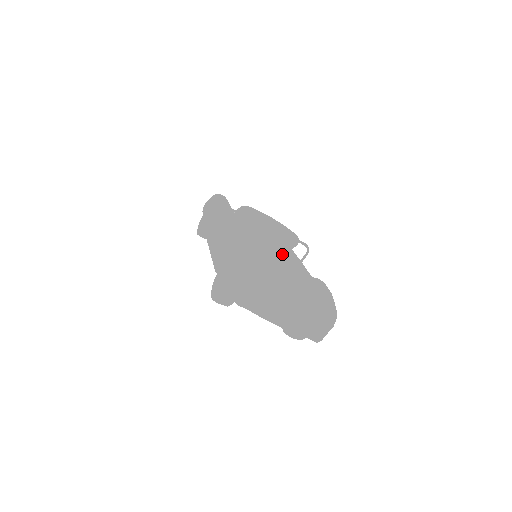
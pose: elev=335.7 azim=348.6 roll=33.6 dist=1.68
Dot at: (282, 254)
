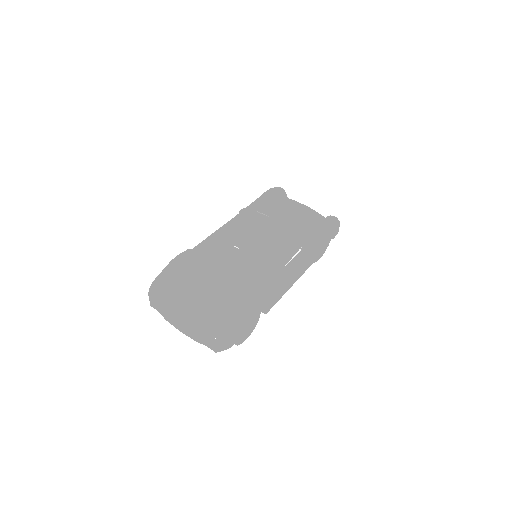
Dot at: (238, 261)
